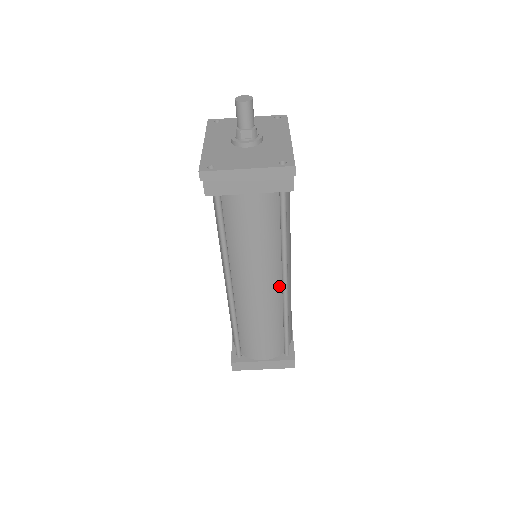
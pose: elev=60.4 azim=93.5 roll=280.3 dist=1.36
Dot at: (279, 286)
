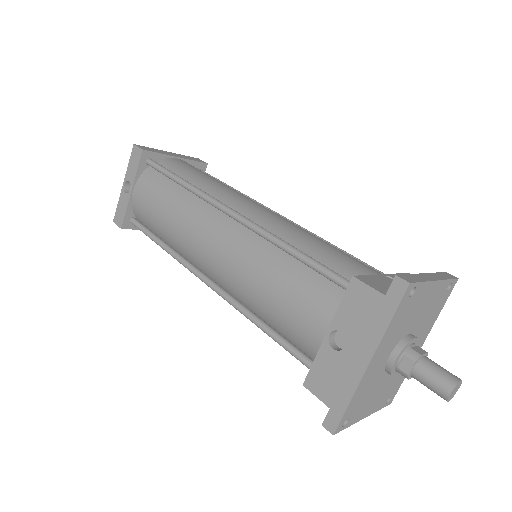
Dot at: occluded
